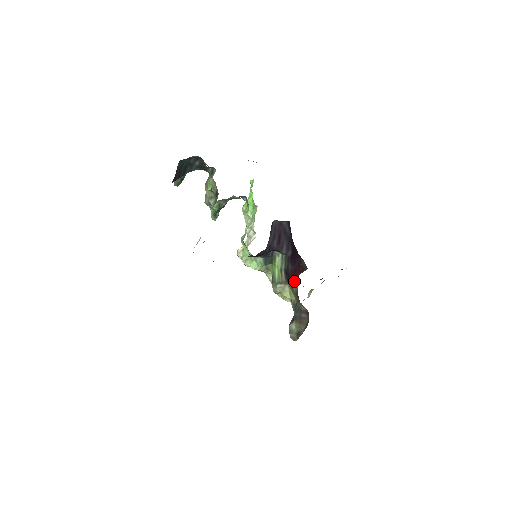
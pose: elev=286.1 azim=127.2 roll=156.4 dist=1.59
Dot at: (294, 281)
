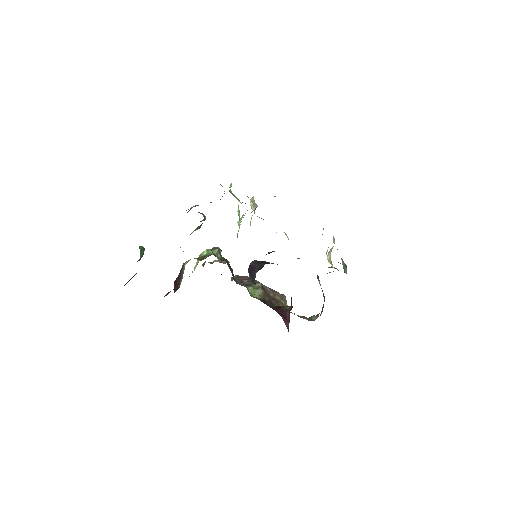
Dot at: (291, 304)
